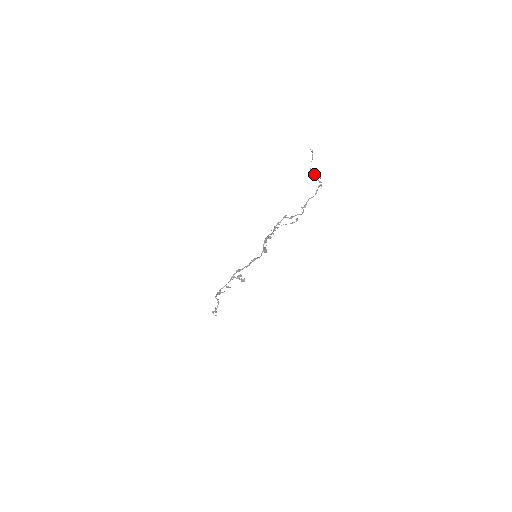
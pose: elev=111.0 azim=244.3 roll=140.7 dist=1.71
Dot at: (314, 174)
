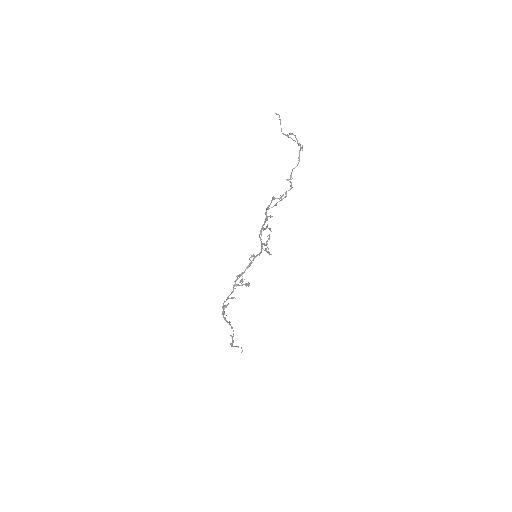
Dot at: (287, 135)
